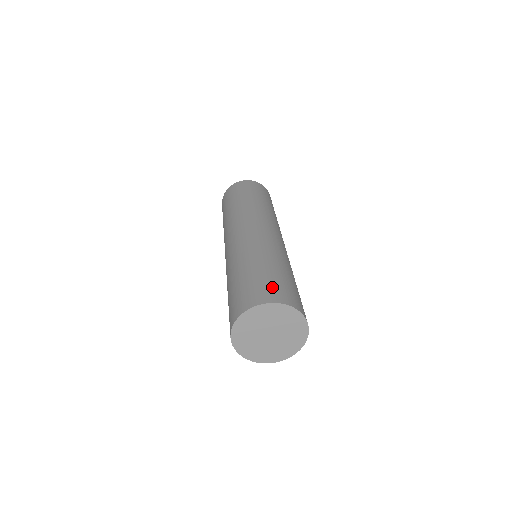
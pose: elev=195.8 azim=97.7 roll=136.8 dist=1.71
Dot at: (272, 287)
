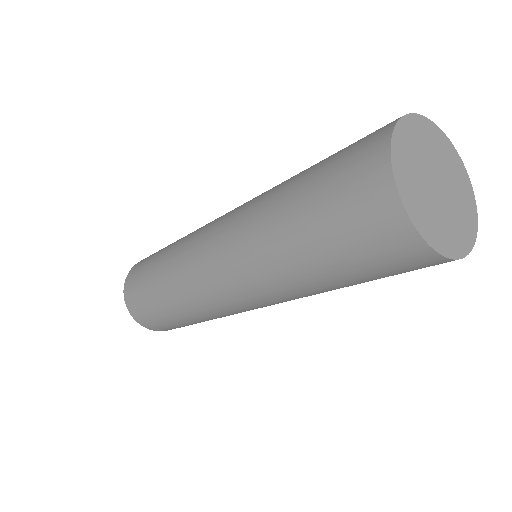
Dot at: occluded
